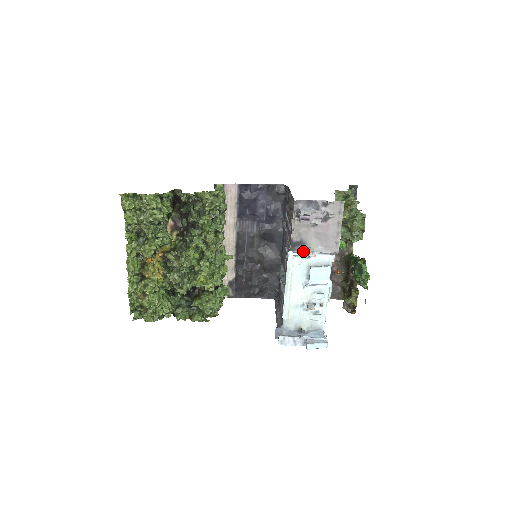
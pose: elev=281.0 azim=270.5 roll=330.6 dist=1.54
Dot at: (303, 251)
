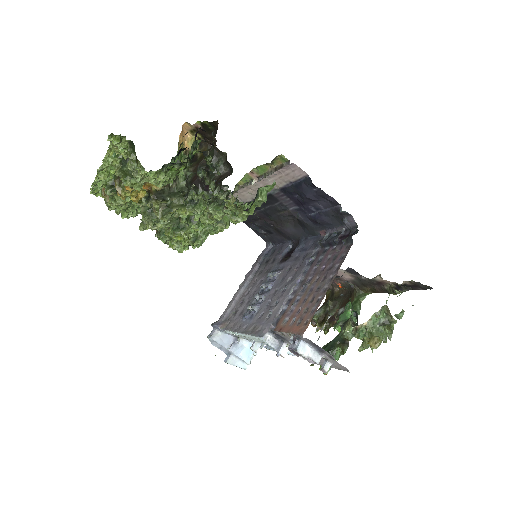
Dot at: (279, 342)
